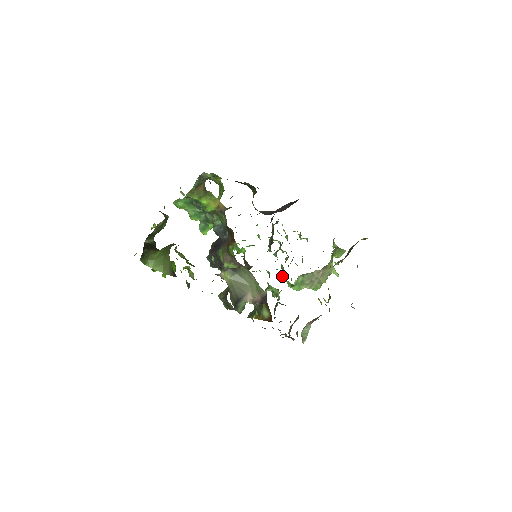
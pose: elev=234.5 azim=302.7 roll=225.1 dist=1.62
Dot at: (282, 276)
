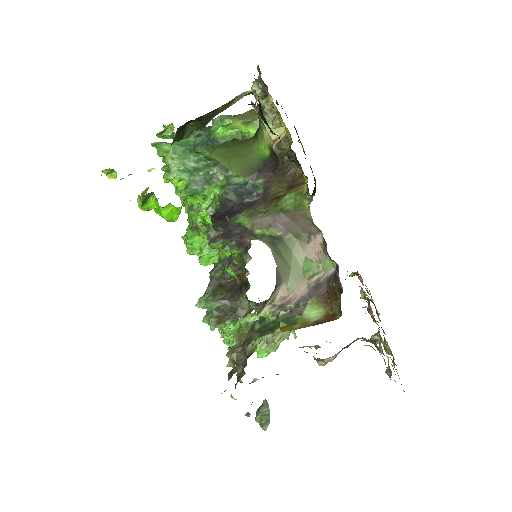
Dot at: occluded
